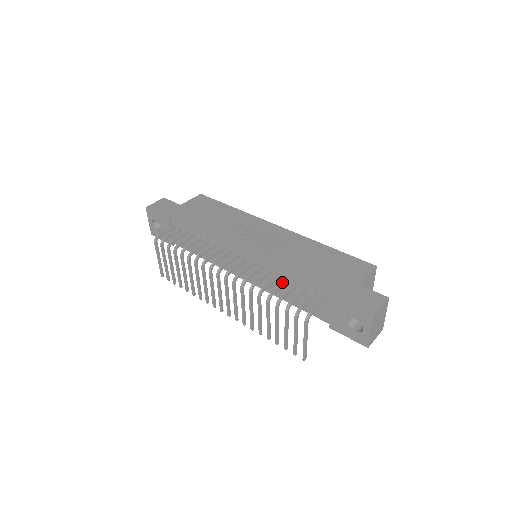
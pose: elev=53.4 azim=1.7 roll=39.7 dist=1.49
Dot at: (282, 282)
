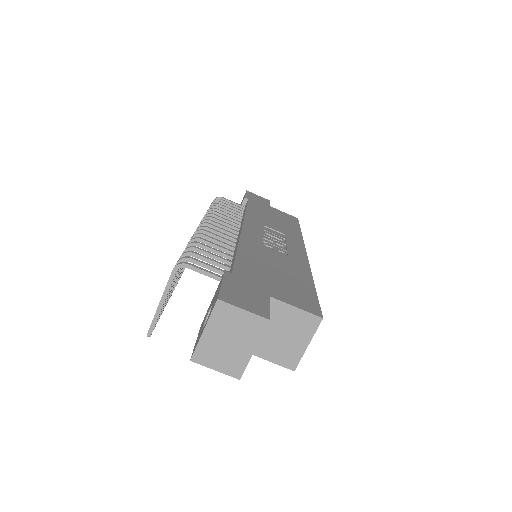
Dot at: occluded
